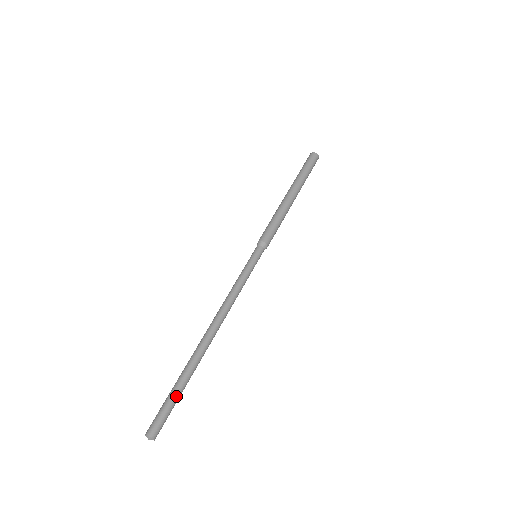
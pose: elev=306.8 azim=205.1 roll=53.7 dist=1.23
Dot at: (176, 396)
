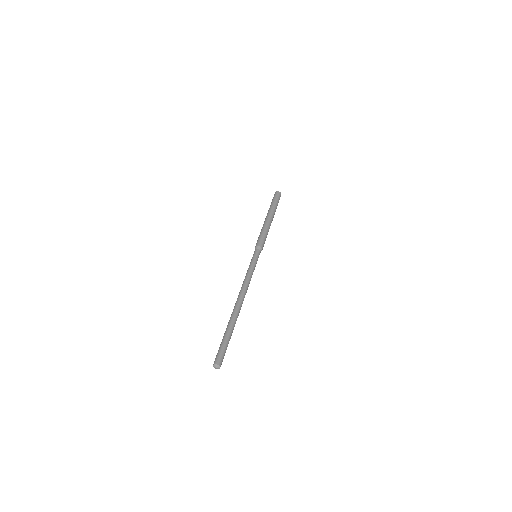
Dot at: (228, 341)
